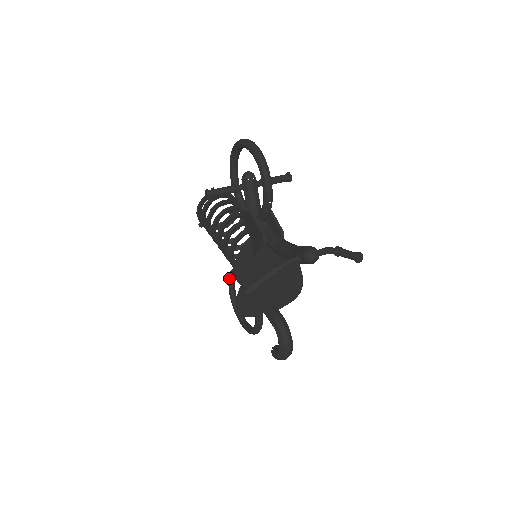
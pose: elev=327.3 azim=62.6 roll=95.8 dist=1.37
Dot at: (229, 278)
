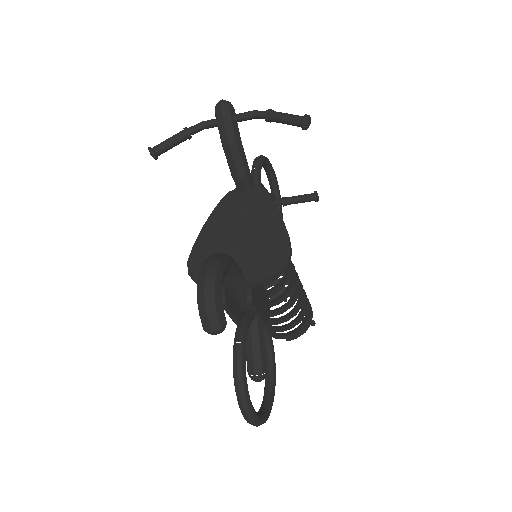
Dot at: occluded
